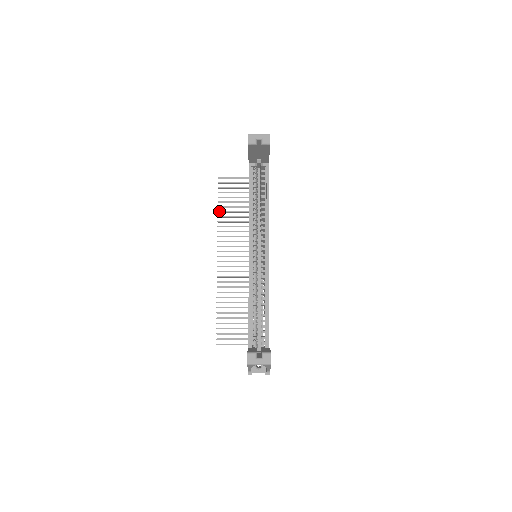
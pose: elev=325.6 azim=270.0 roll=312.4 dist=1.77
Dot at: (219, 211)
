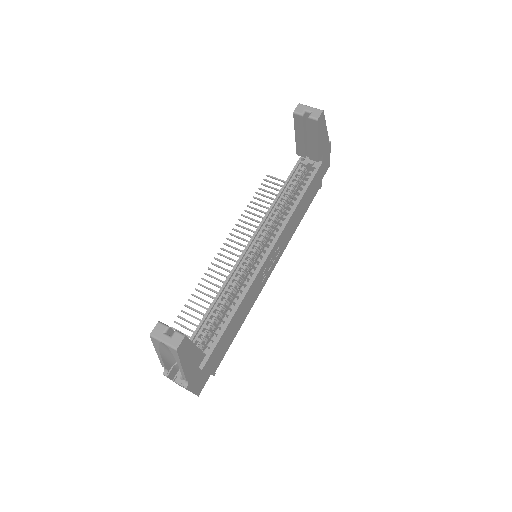
Dot at: occluded
